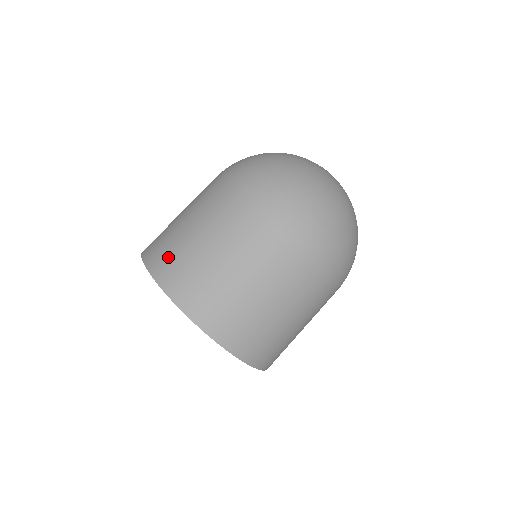
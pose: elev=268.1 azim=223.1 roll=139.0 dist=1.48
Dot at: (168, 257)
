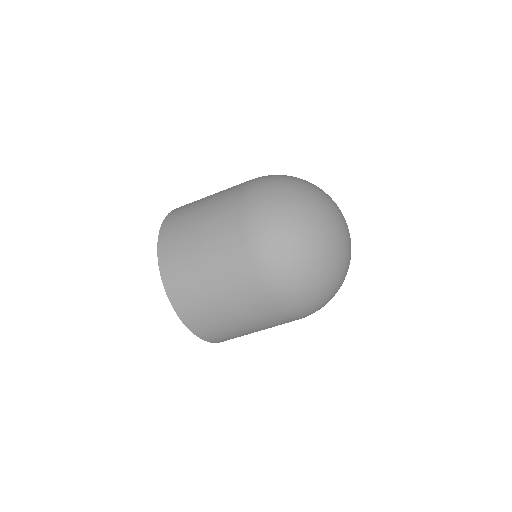
Dot at: (211, 330)
